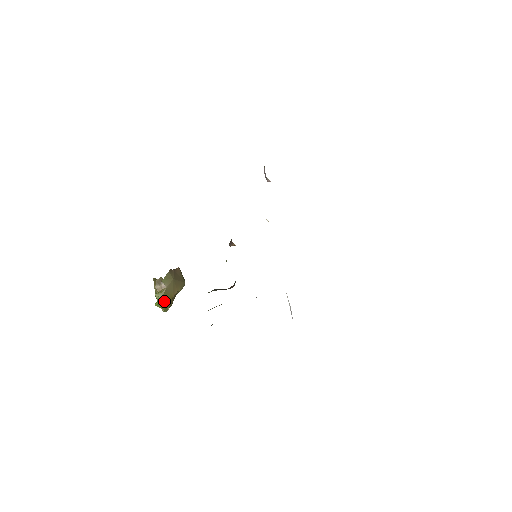
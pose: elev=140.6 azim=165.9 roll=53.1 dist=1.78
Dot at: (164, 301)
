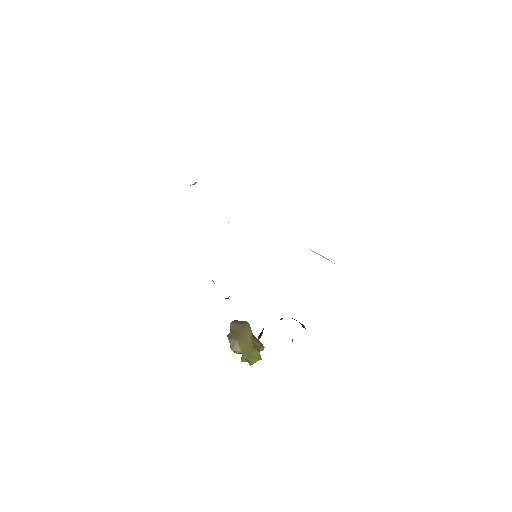
Dot at: (251, 357)
